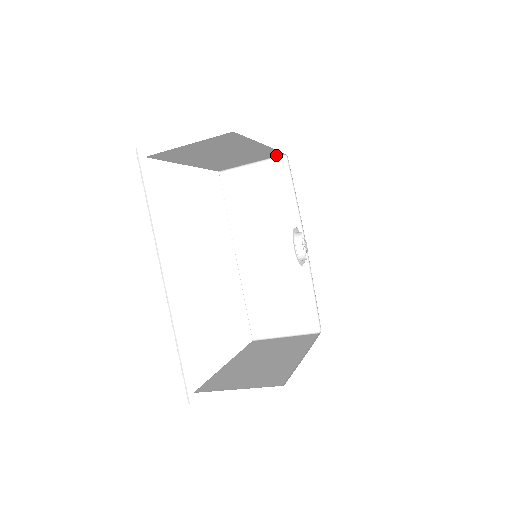
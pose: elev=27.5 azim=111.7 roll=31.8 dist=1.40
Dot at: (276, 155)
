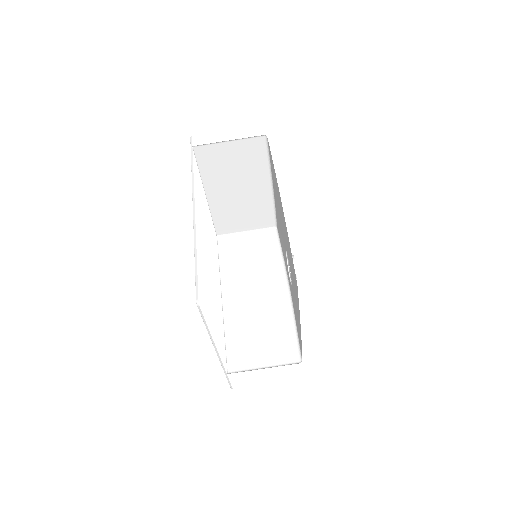
Dot at: (269, 225)
